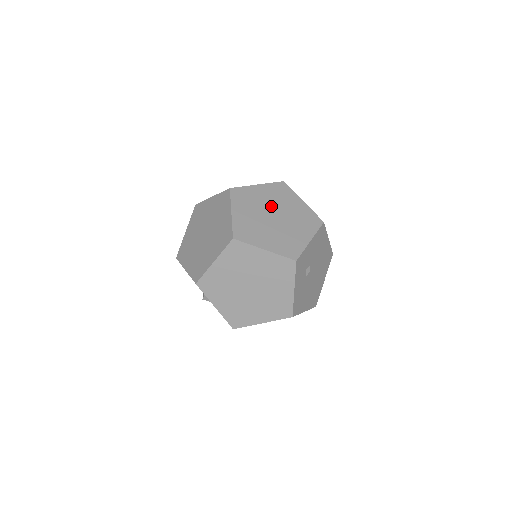
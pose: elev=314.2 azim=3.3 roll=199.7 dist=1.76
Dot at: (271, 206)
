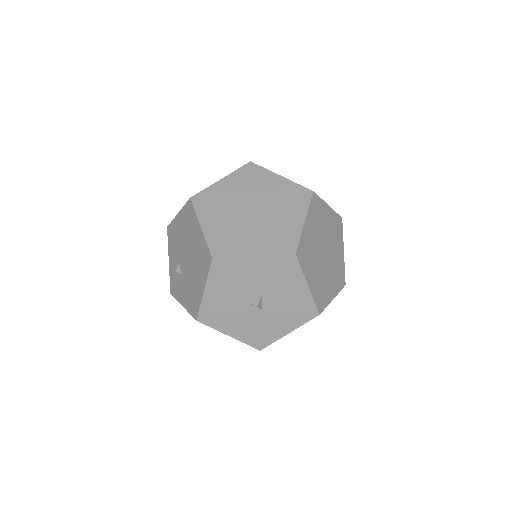
Dot at: occluded
